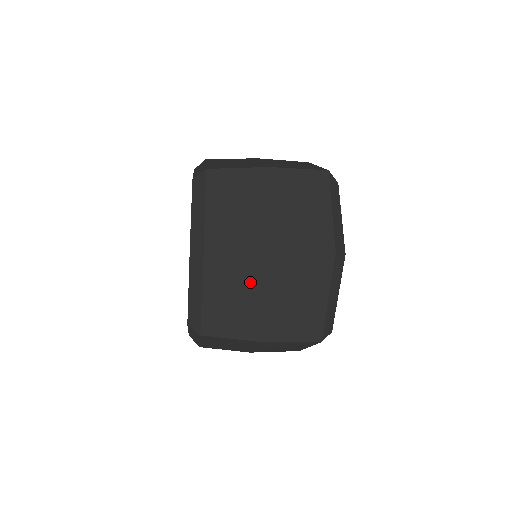
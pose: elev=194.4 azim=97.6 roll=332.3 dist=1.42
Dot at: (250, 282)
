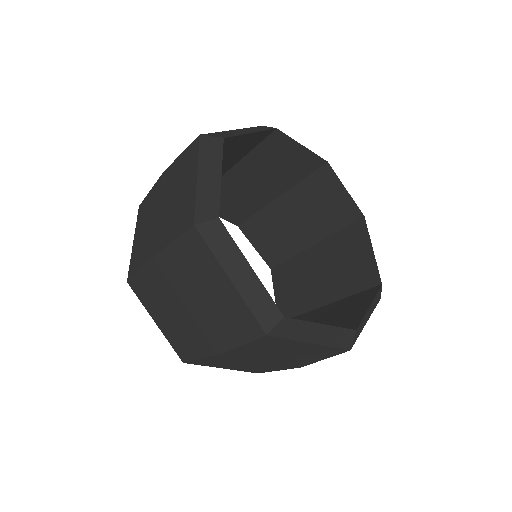
Dot at: (165, 295)
